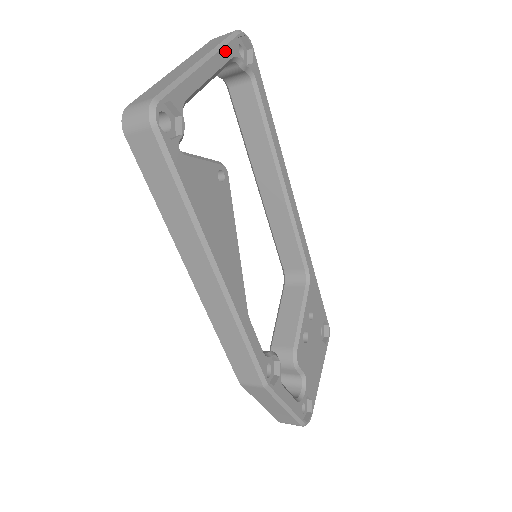
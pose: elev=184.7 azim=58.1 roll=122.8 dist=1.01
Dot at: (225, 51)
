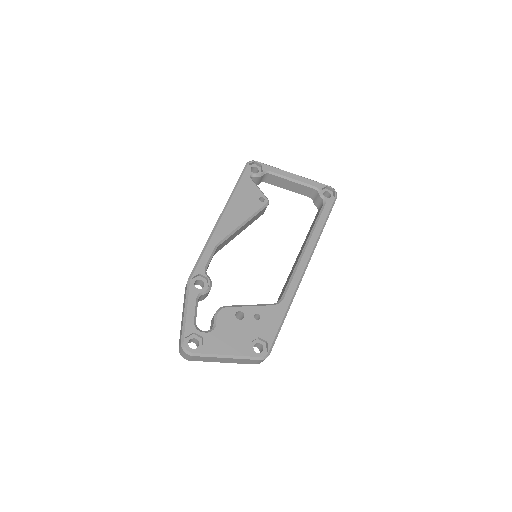
Dot at: (312, 182)
